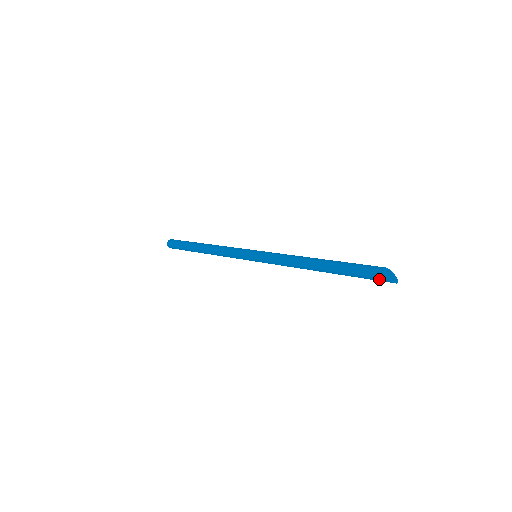
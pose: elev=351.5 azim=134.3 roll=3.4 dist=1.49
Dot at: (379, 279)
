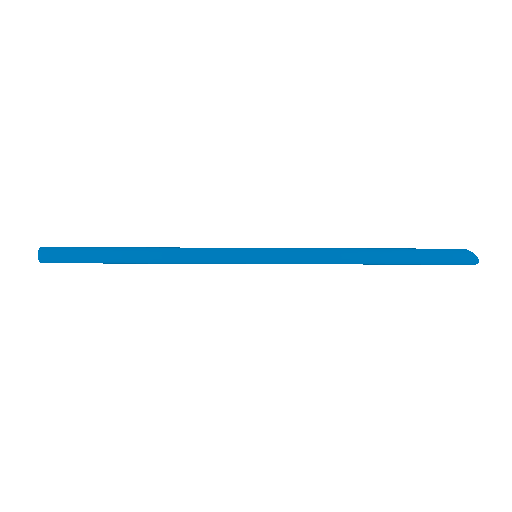
Dot at: (461, 255)
